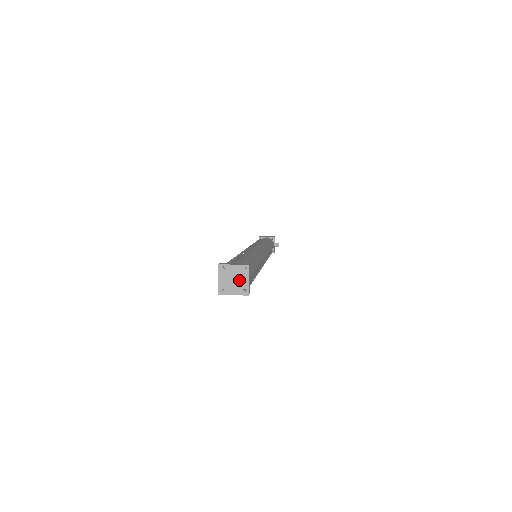
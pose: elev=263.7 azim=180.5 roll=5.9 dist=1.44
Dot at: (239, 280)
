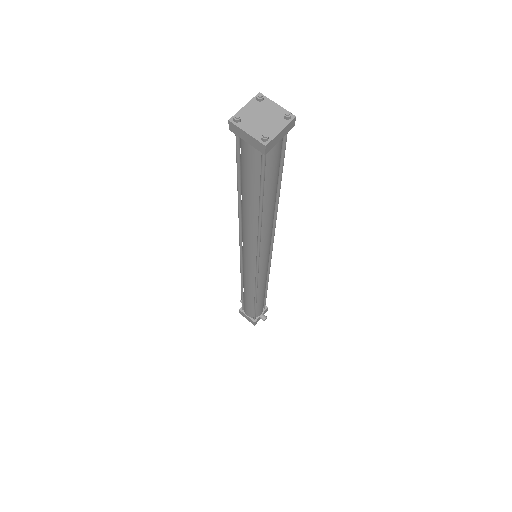
Dot at: (269, 123)
